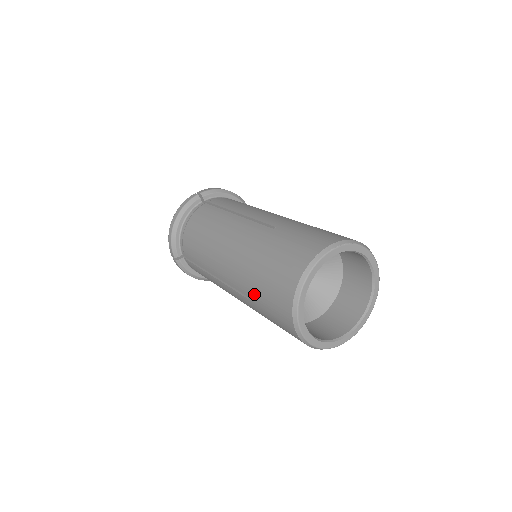
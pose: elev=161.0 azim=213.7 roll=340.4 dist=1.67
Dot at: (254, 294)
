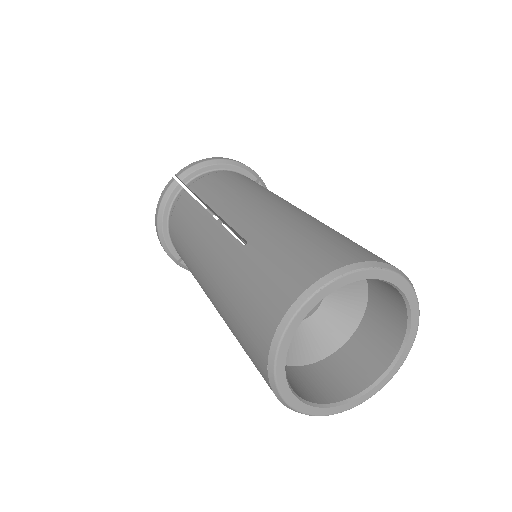
Dot at: occluded
